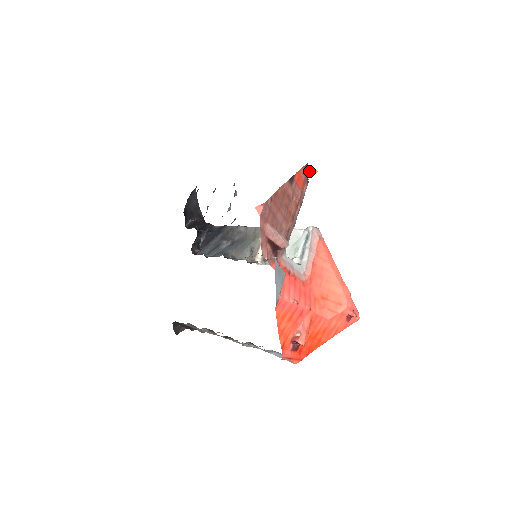
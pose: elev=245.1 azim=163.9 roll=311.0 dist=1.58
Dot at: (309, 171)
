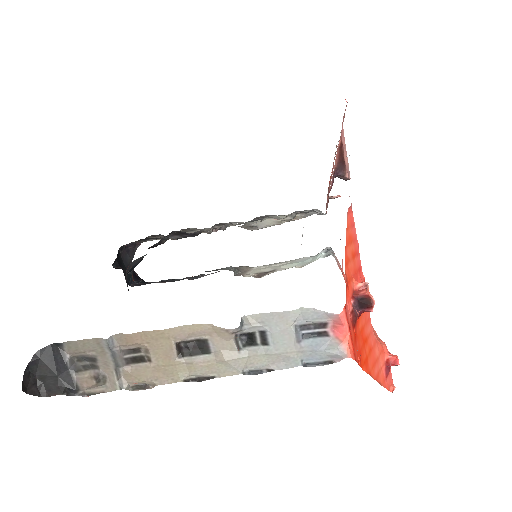
Dot at: (330, 196)
